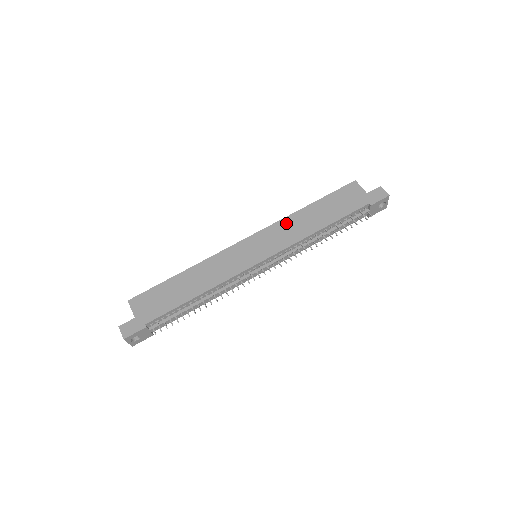
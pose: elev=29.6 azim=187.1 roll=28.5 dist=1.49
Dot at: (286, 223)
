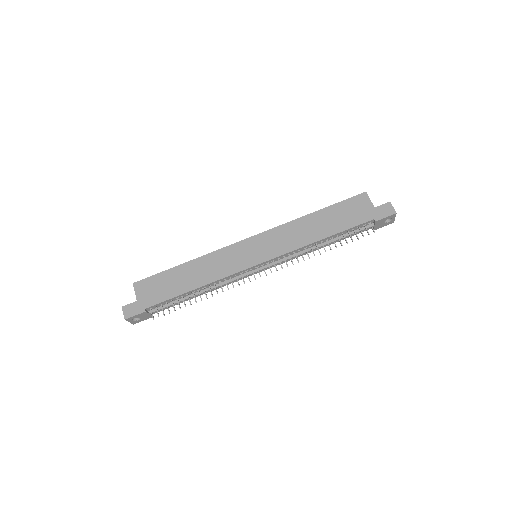
Dot at: (289, 228)
